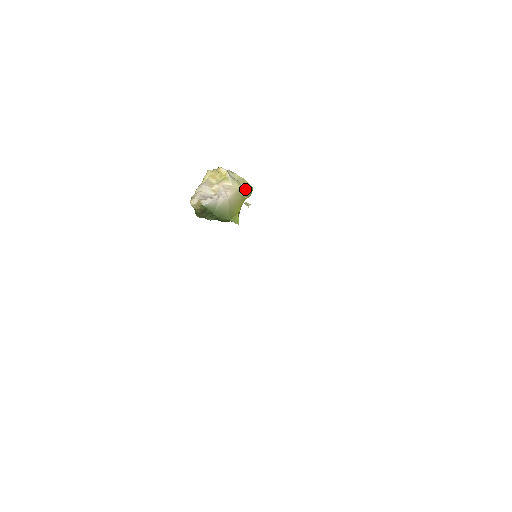
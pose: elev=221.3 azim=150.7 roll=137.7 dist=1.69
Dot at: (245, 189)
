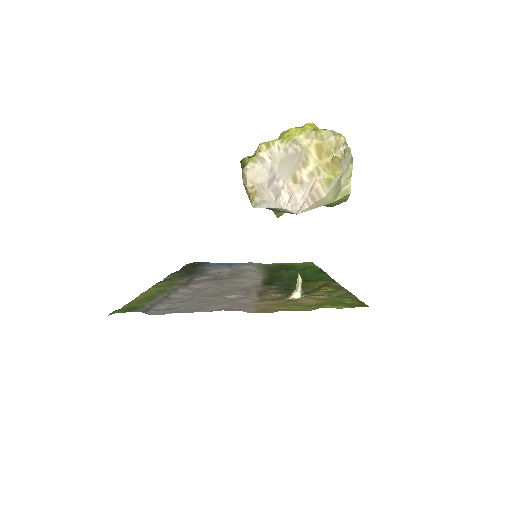
Dot at: (335, 203)
